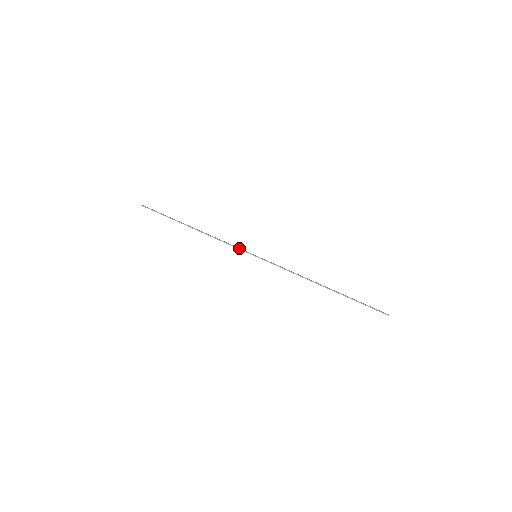
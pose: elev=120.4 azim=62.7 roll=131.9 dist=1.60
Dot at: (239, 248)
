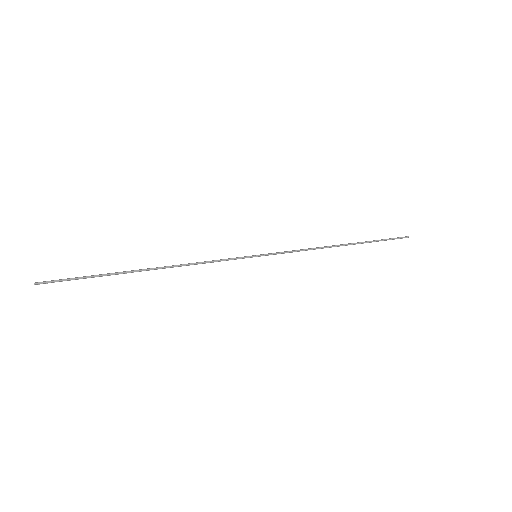
Dot at: (230, 258)
